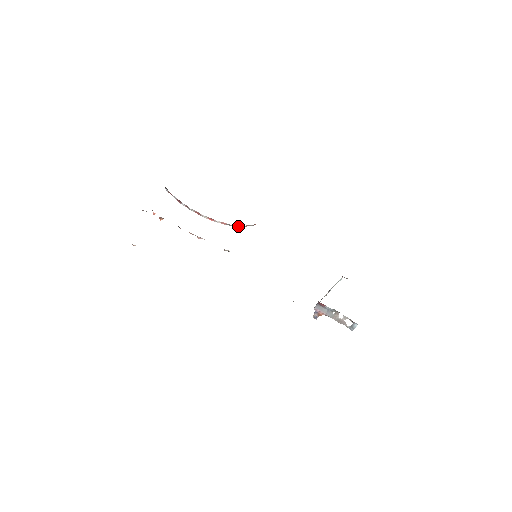
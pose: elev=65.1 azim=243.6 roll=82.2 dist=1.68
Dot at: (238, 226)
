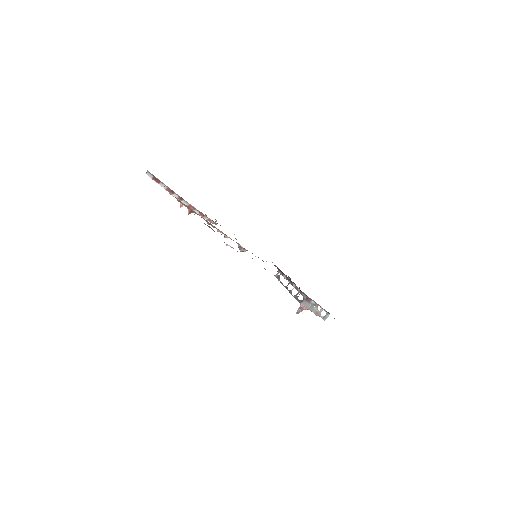
Dot at: occluded
